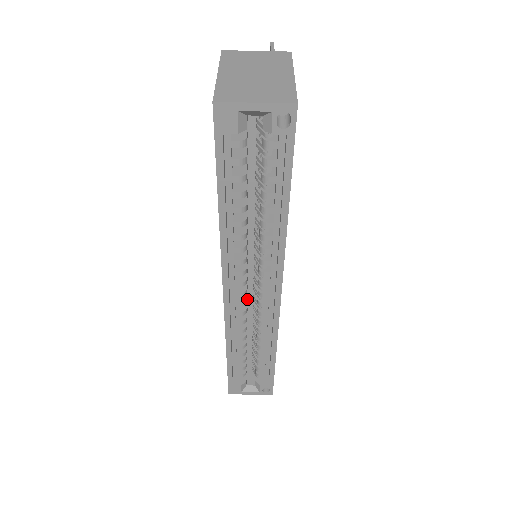
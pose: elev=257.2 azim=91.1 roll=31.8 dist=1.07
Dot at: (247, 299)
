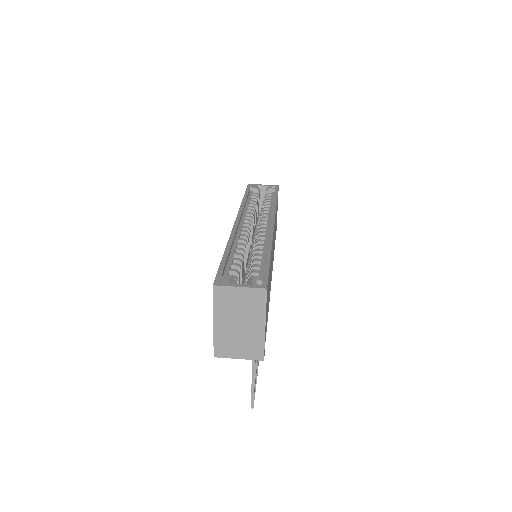
Dot at: (245, 273)
